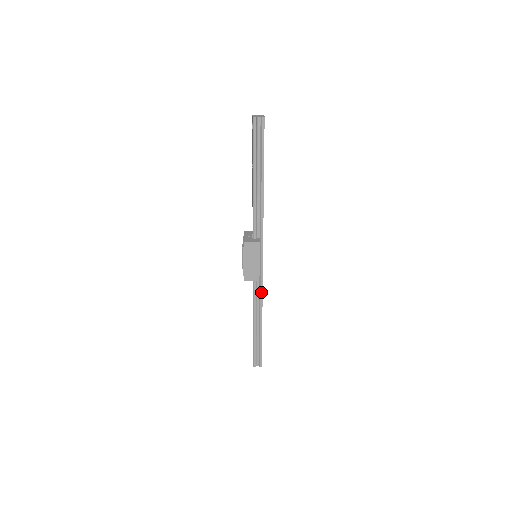
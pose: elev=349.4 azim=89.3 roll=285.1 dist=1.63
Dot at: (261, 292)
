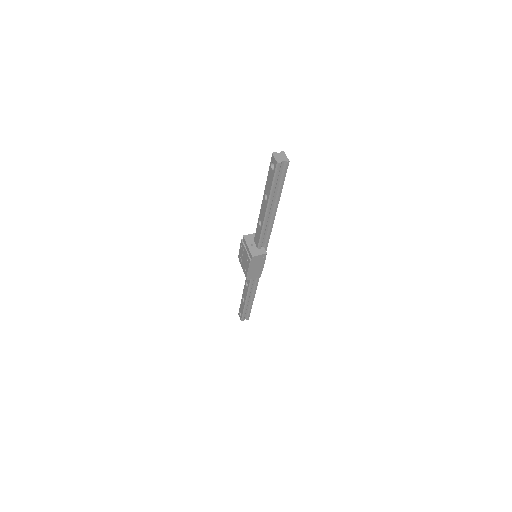
Dot at: (258, 279)
